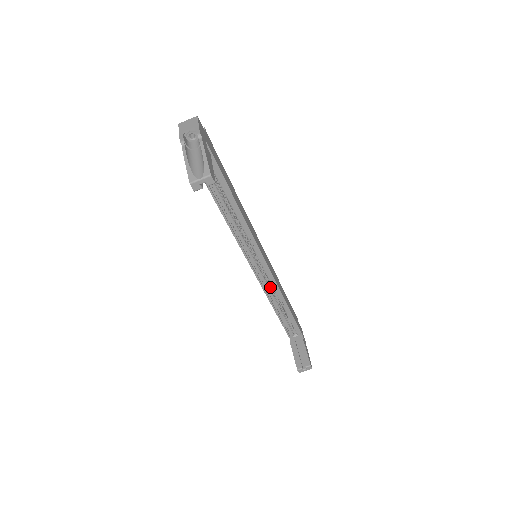
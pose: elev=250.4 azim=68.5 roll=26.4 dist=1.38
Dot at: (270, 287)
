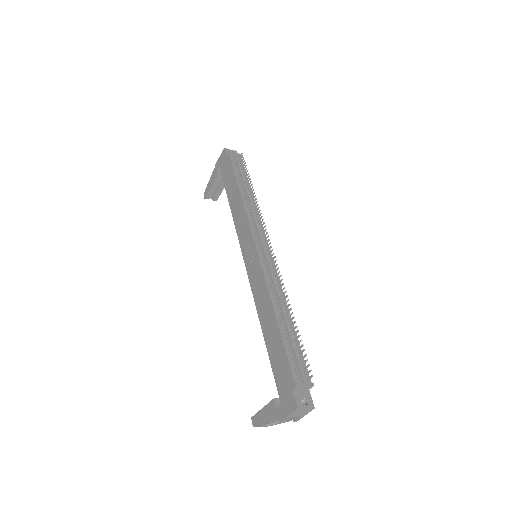
Dot at: occluded
